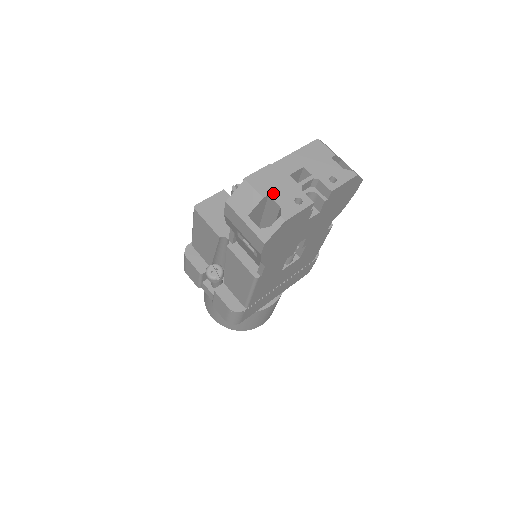
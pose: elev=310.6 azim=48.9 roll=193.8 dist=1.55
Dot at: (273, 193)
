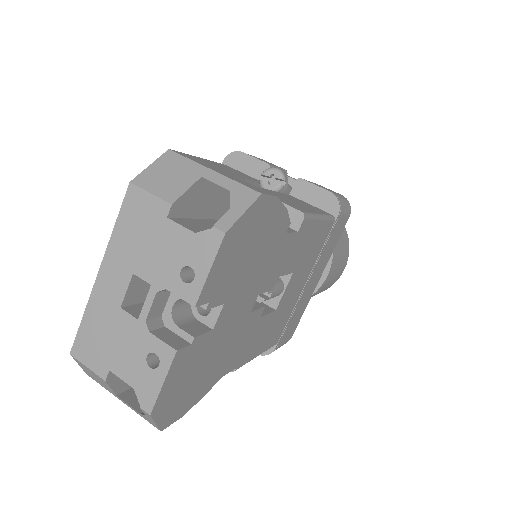
Dot at: (113, 363)
